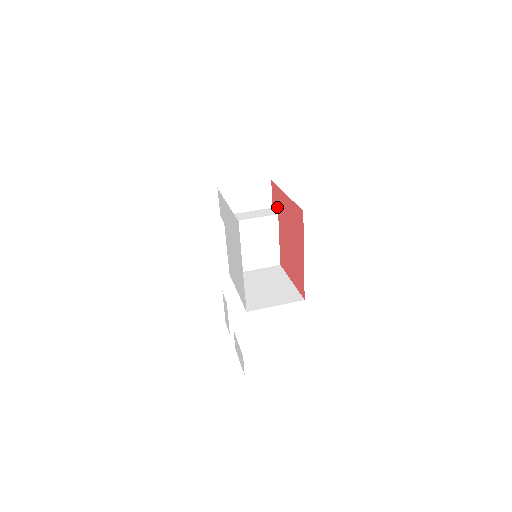
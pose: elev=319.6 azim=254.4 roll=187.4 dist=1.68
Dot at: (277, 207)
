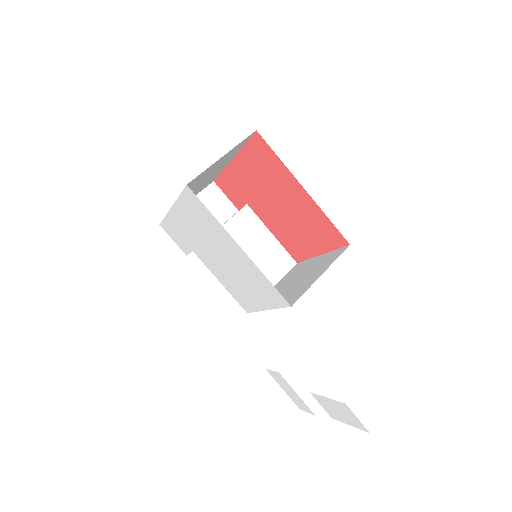
Dot at: (240, 198)
